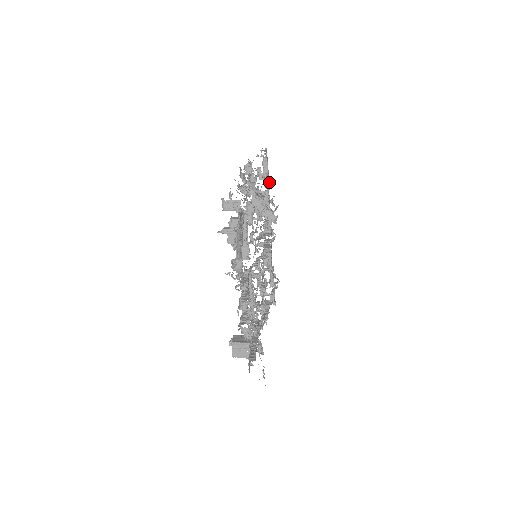
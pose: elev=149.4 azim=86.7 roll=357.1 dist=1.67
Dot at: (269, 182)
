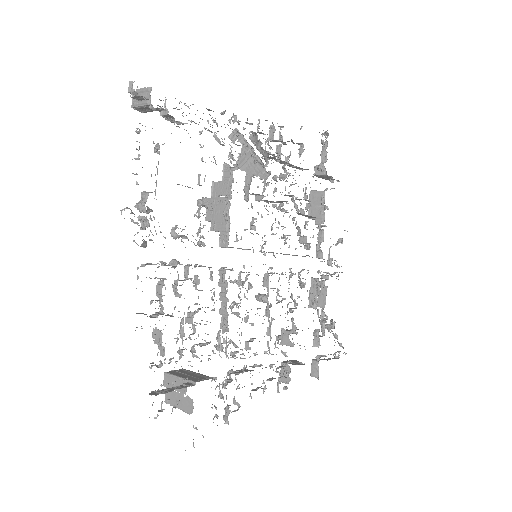
Dot at: (332, 182)
